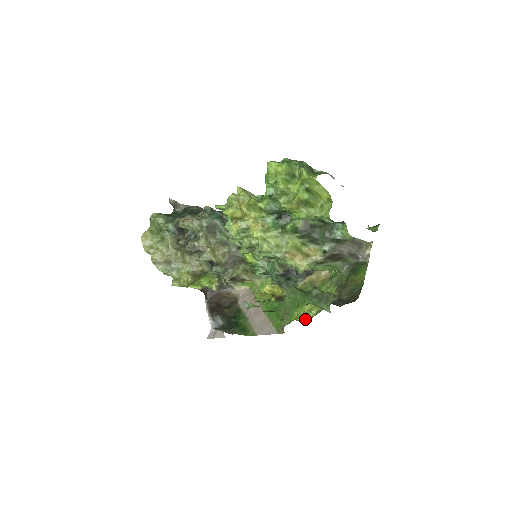
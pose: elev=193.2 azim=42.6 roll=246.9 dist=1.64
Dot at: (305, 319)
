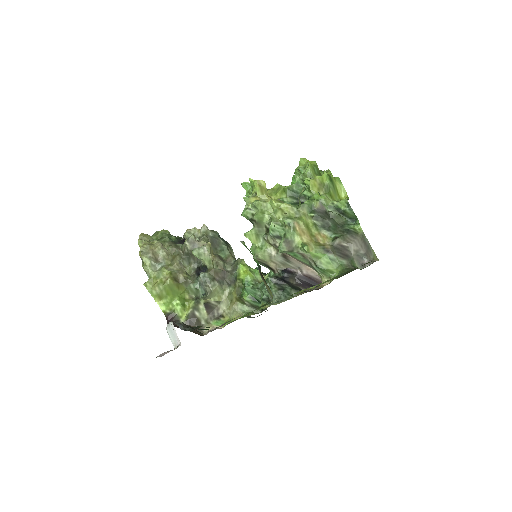
Dot at: occluded
